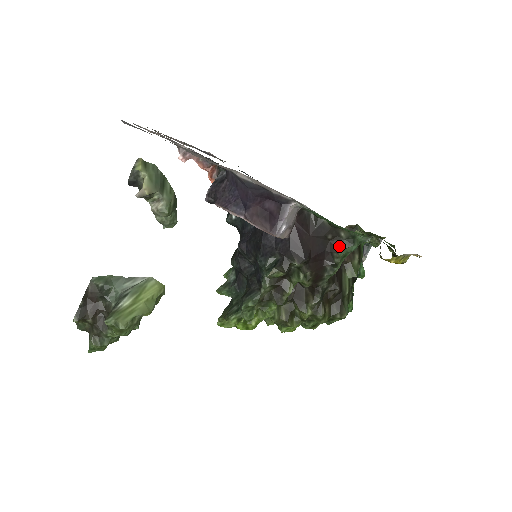
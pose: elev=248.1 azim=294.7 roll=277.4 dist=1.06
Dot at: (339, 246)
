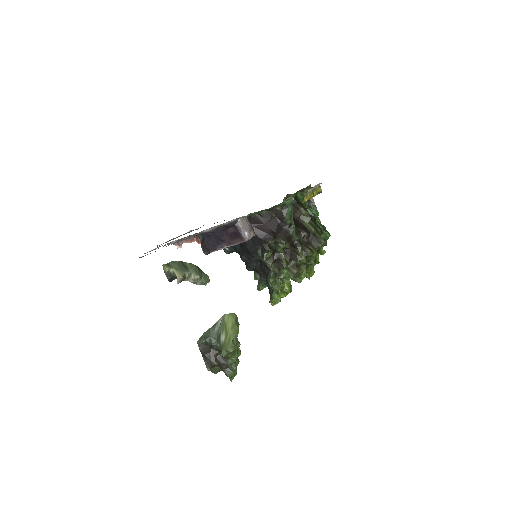
Dot at: (282, 215)
